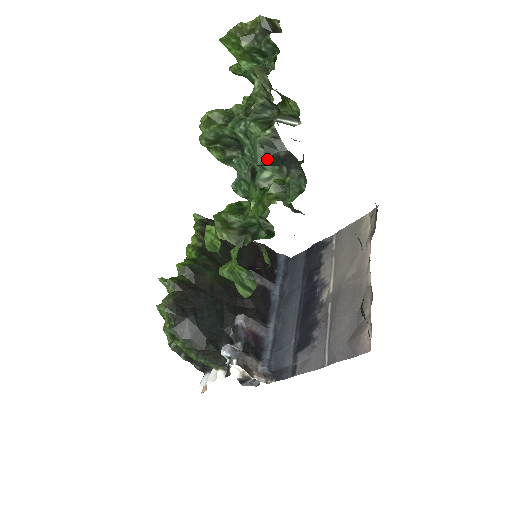
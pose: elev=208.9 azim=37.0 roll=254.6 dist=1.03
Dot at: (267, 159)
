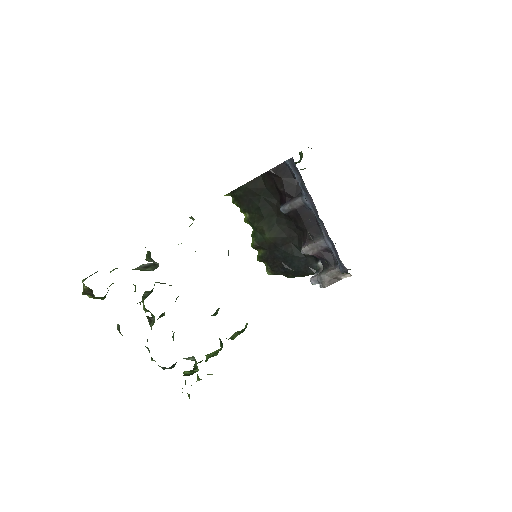
Dot at: occluded
